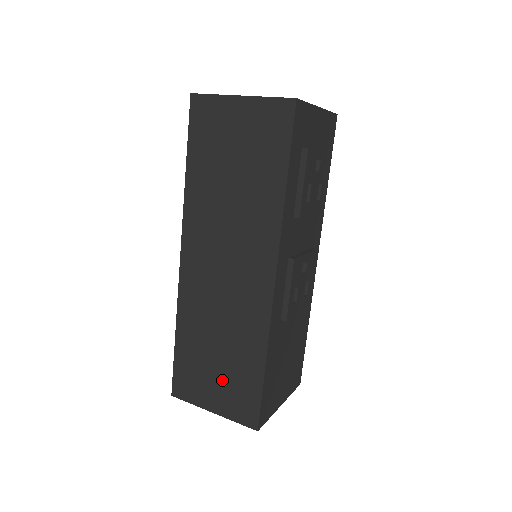
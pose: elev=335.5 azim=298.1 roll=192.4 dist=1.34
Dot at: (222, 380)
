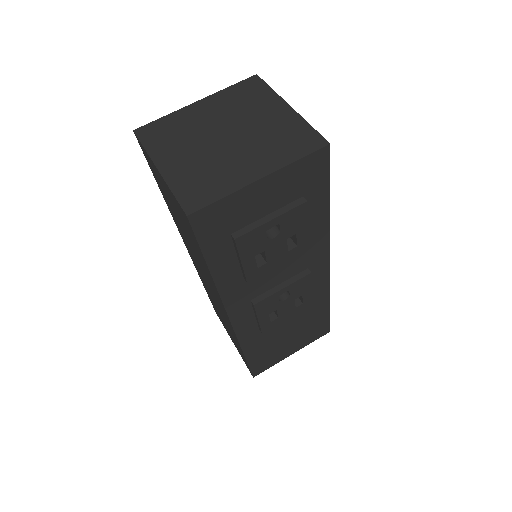
Dot at: occluded
